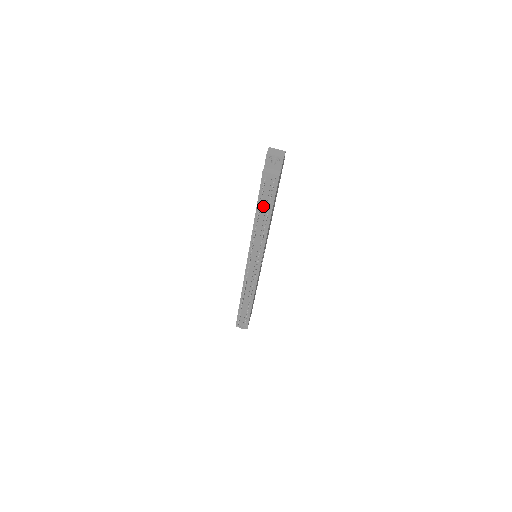
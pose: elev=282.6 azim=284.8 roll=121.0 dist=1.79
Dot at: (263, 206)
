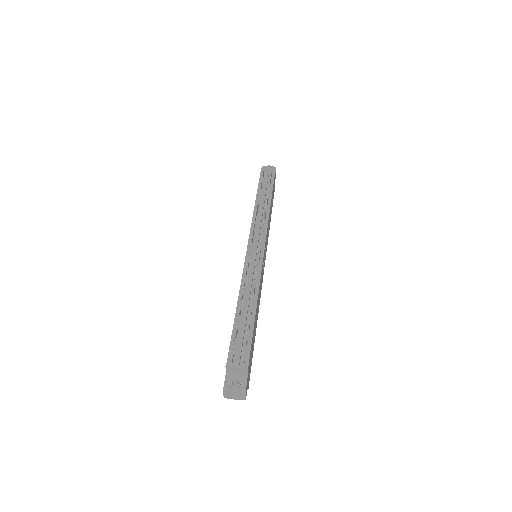
Dot at: (263, 190)
